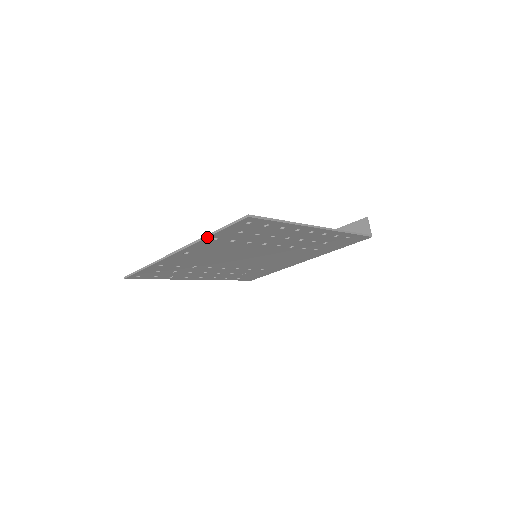
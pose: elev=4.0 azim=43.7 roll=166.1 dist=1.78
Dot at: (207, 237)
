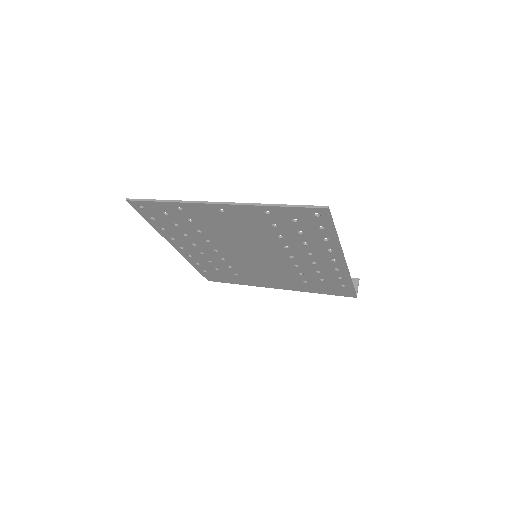
Dot at: (266, 205)
